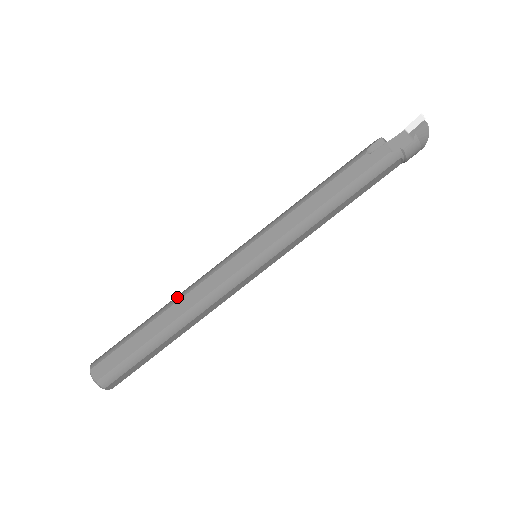
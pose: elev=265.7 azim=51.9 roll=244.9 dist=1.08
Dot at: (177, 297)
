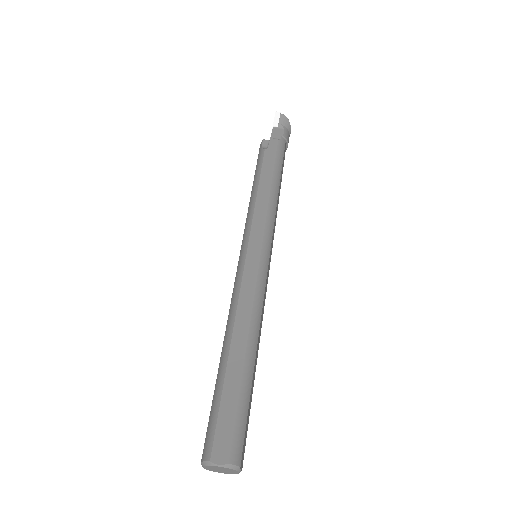
Dot at: (229, 326)
